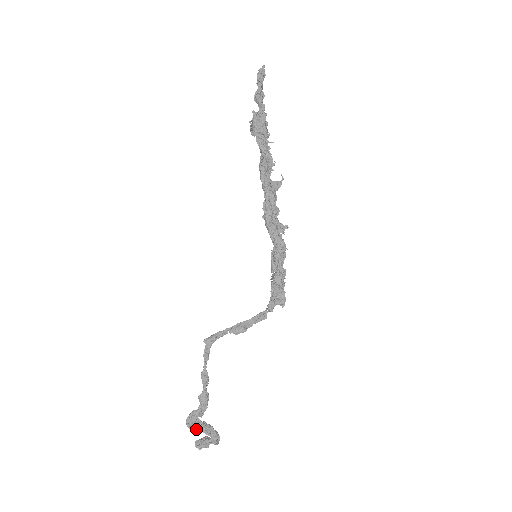
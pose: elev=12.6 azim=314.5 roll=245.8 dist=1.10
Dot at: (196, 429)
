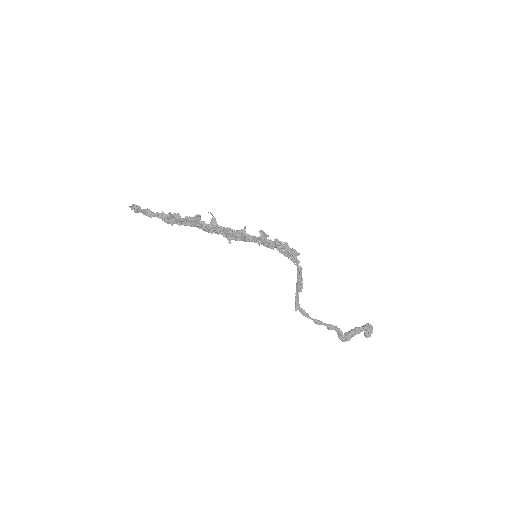
Dot at: (351, 337)
